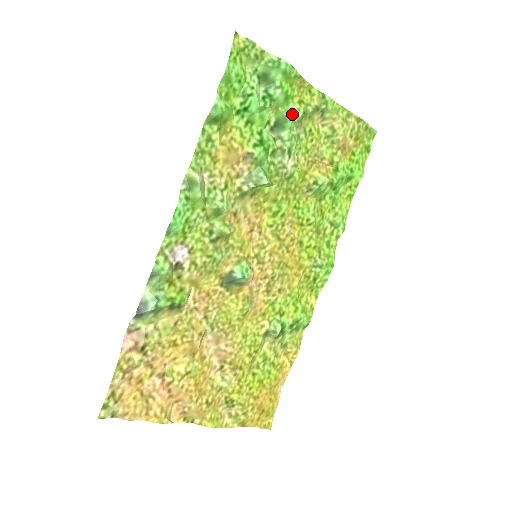
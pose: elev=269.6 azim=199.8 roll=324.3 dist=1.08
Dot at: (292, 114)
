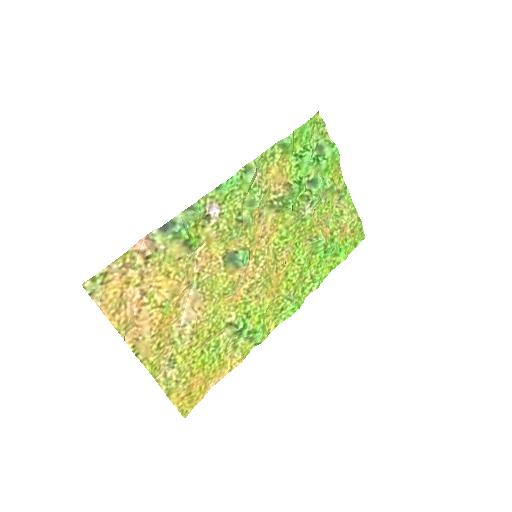
Dot at: (325, 181)
